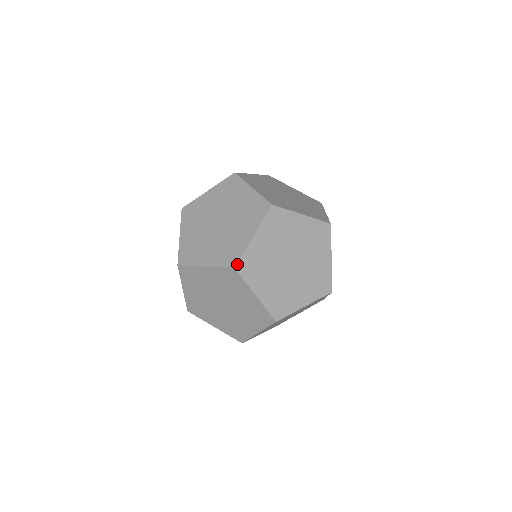
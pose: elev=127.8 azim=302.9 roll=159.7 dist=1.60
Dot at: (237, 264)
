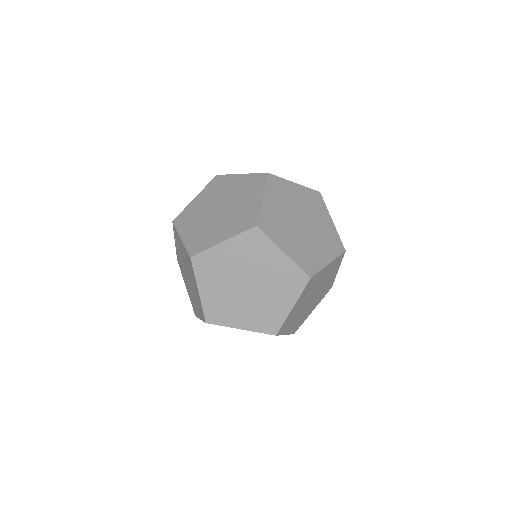
Dot at: (278, 332)
